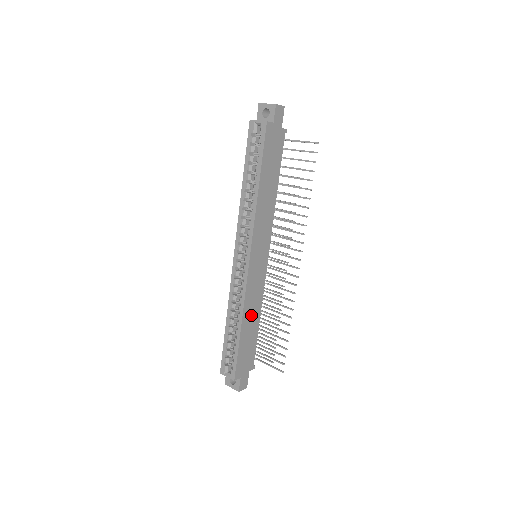
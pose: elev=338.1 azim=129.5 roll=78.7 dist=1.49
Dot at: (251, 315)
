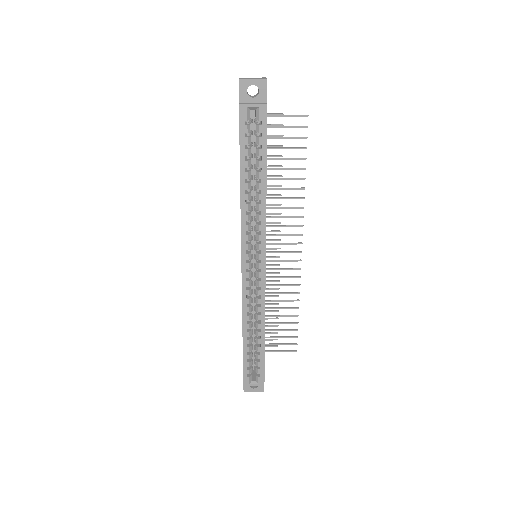
Dot at: occluded
